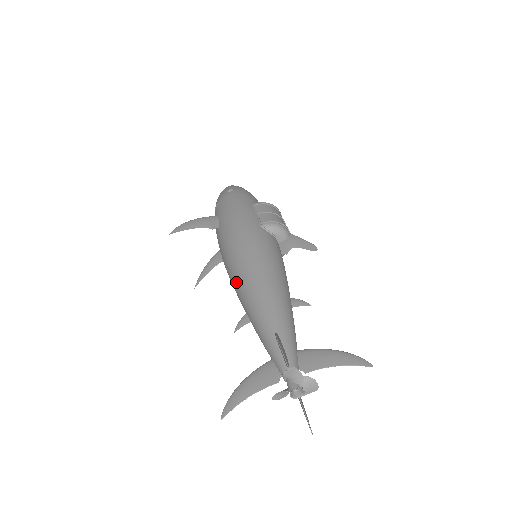
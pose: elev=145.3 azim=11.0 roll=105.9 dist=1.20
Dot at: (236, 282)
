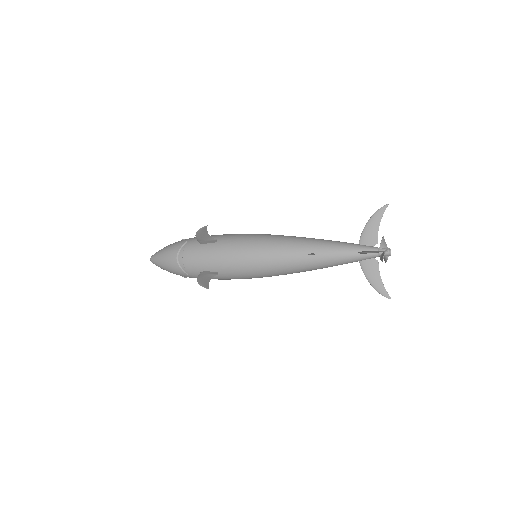
Dot at: (284, 244)
